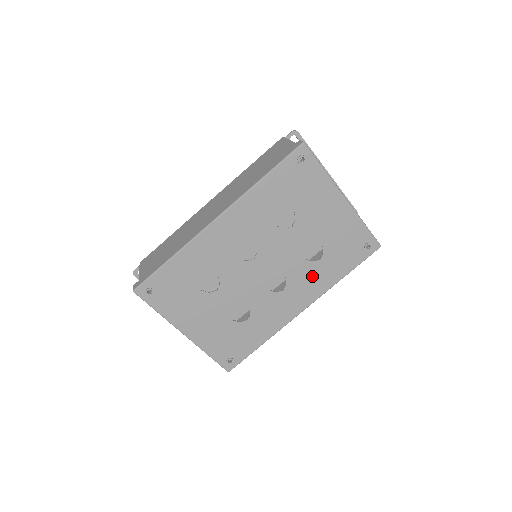
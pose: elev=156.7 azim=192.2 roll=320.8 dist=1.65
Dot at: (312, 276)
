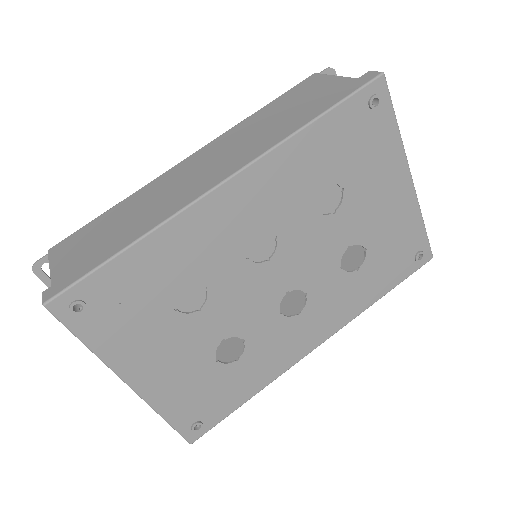
Dot at: (342, 294)
